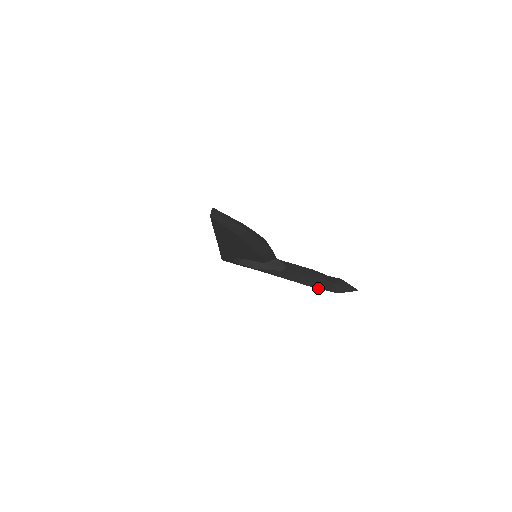
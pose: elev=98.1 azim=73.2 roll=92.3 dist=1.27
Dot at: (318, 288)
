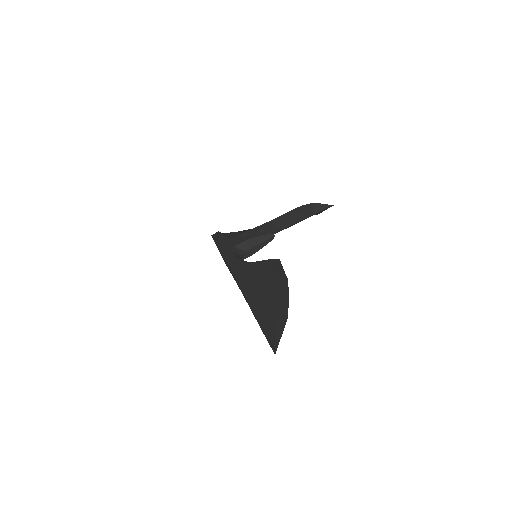
Dot at: occluded
